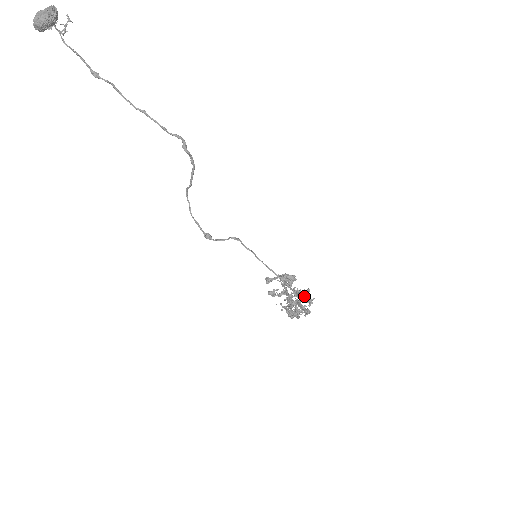
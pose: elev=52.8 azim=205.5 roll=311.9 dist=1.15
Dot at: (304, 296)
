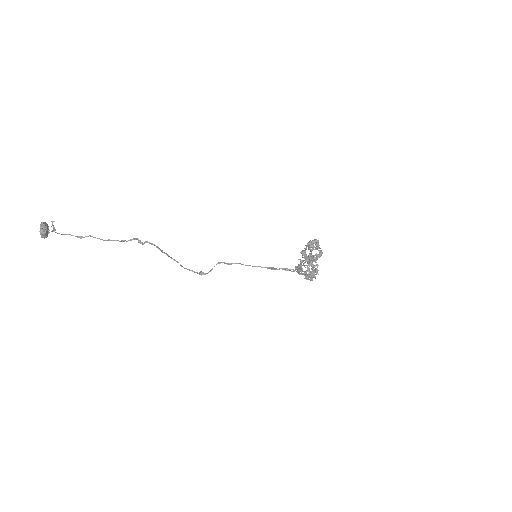
Dot at: (298, 265)
